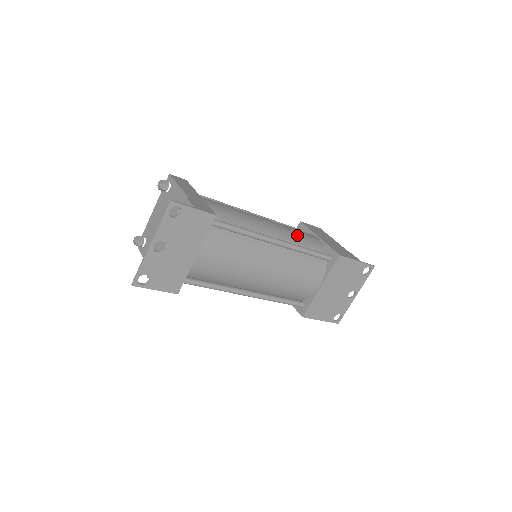
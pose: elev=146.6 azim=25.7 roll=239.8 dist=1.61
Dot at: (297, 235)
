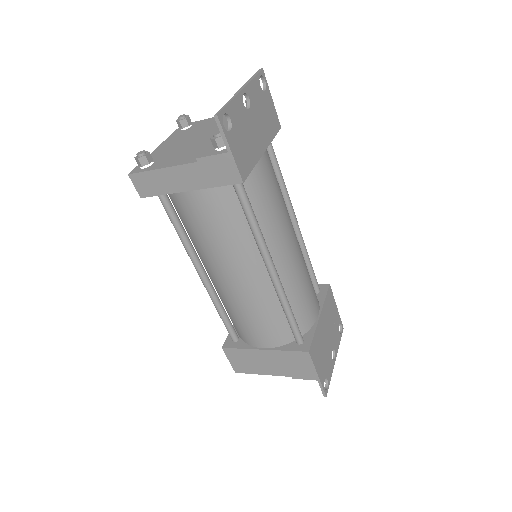
Dot at: occluded
